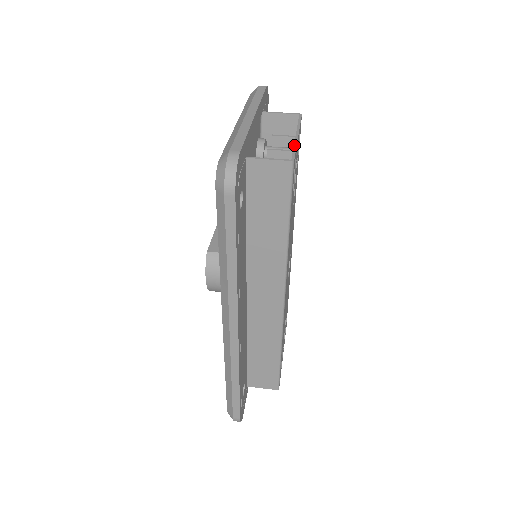
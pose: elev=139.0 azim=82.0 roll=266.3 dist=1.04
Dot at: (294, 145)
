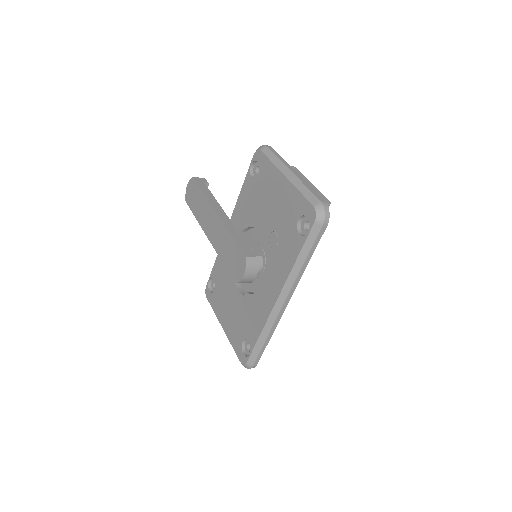
Dot at: (319, 192)
